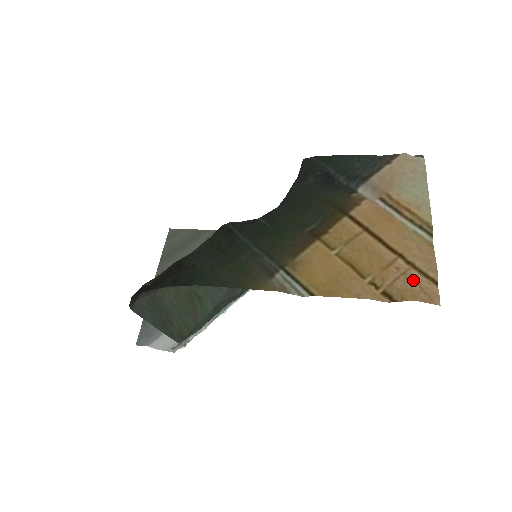
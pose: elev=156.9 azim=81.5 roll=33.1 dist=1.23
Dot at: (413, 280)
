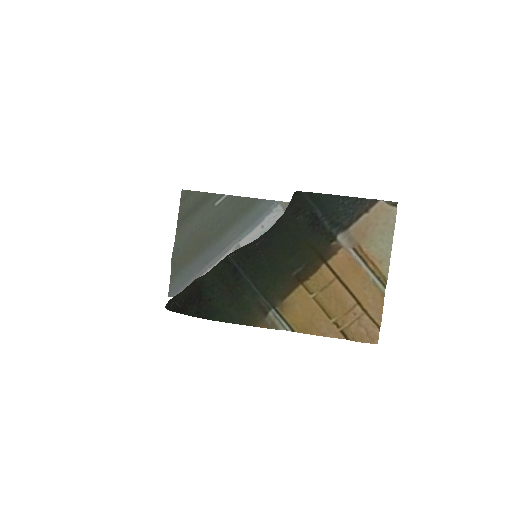
Dot at: (363, 325)
